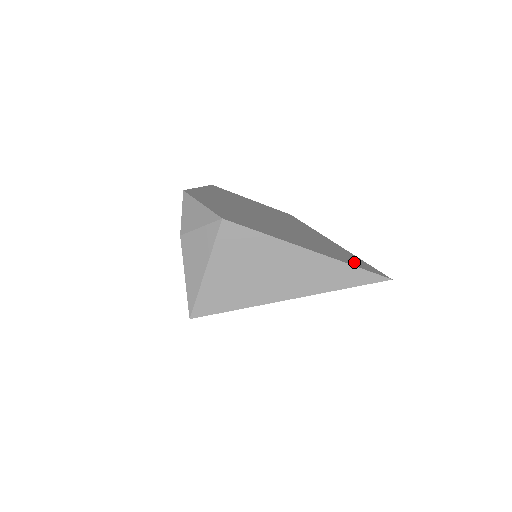
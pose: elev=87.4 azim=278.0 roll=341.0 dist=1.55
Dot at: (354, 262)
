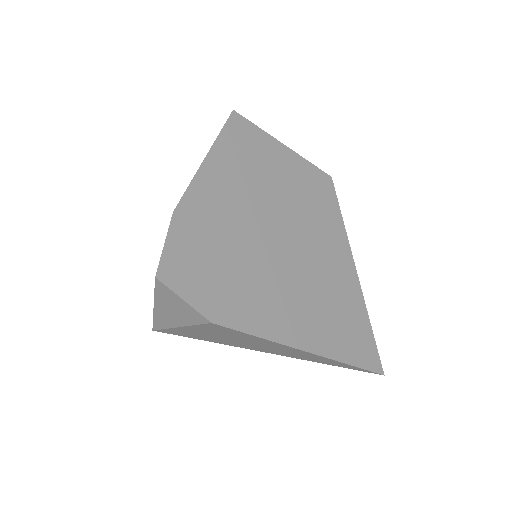
Dot at: (356, 349)
